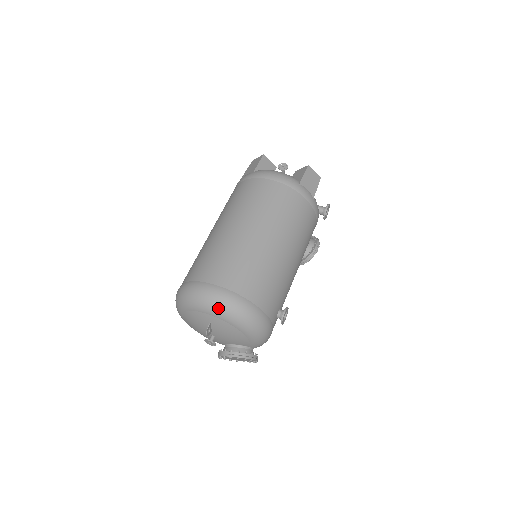
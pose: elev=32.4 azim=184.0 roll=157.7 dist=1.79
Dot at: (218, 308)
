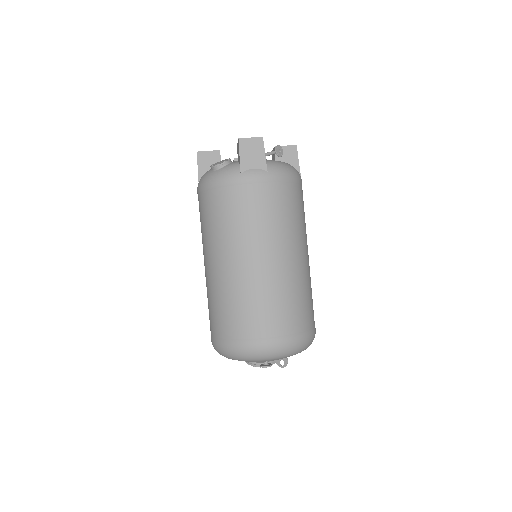
Dot at: occluded
